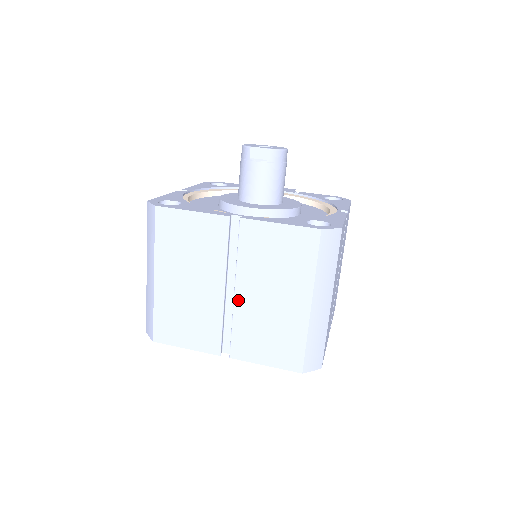
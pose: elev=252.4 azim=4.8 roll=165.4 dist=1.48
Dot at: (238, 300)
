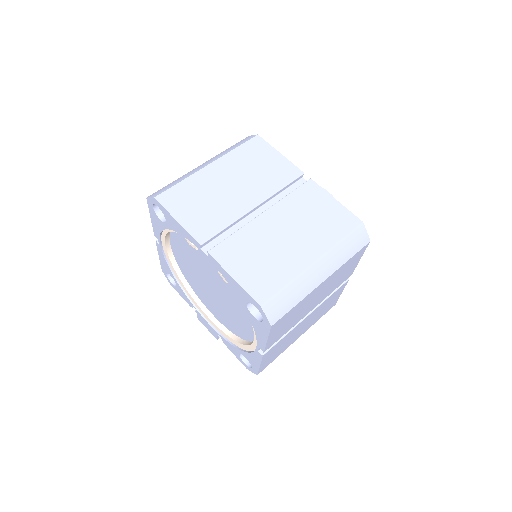
Dot at: (259, 220)
